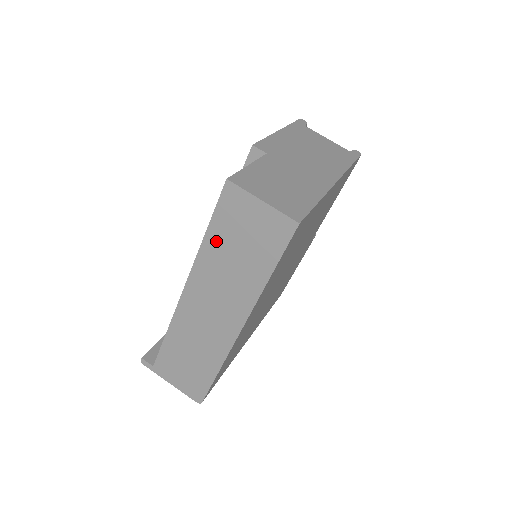
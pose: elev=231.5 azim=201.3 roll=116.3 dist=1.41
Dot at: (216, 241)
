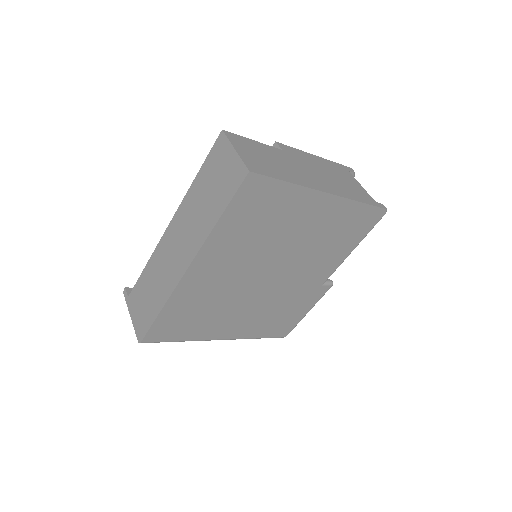
Dot at: (200, 183)
